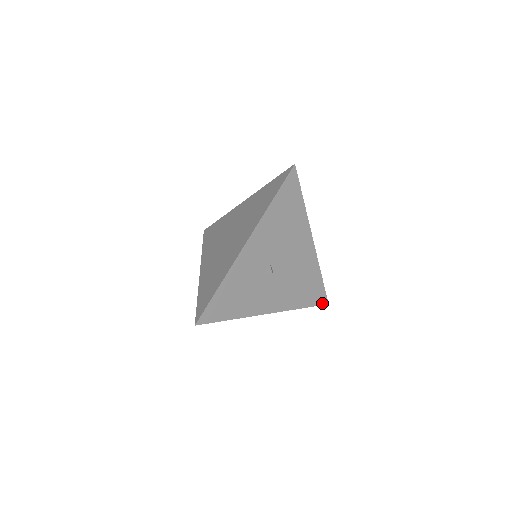
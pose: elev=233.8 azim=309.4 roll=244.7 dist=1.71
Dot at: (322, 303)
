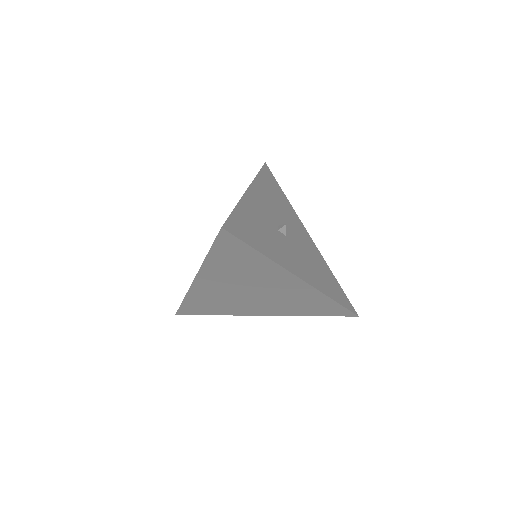
Dot at: (351, 310)
